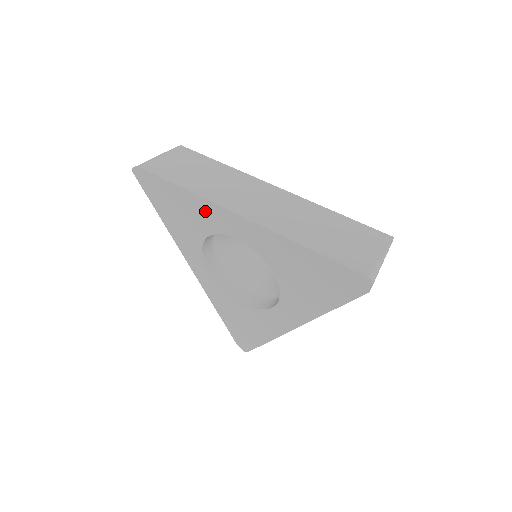
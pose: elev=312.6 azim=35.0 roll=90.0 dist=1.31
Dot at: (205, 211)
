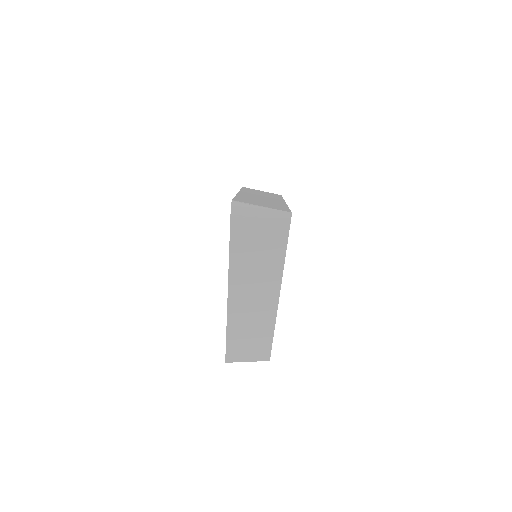
Dot at: occluded
